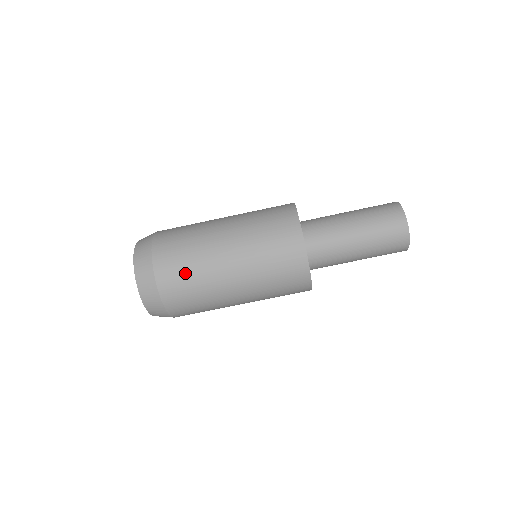
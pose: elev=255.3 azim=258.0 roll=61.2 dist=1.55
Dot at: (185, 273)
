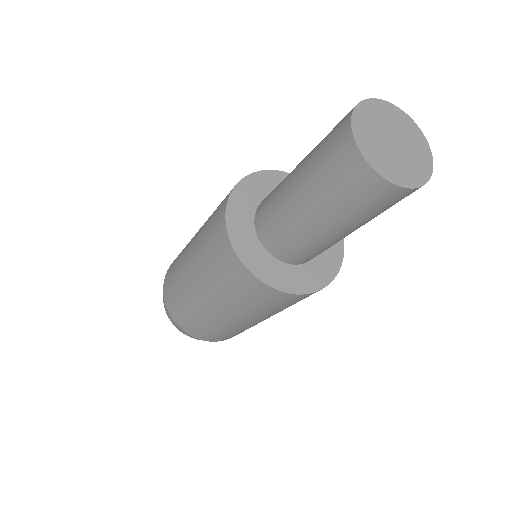
Dot at: (227, 335)
